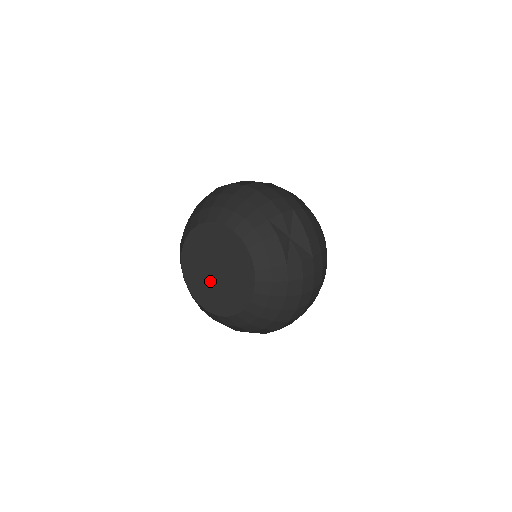
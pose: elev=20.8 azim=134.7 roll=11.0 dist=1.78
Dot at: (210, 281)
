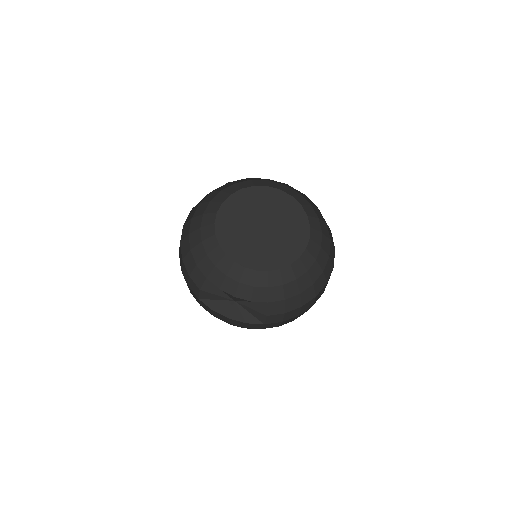
Dot at: (263, 248)
